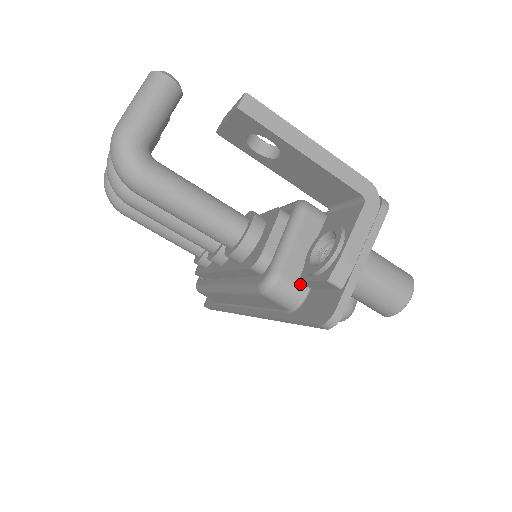
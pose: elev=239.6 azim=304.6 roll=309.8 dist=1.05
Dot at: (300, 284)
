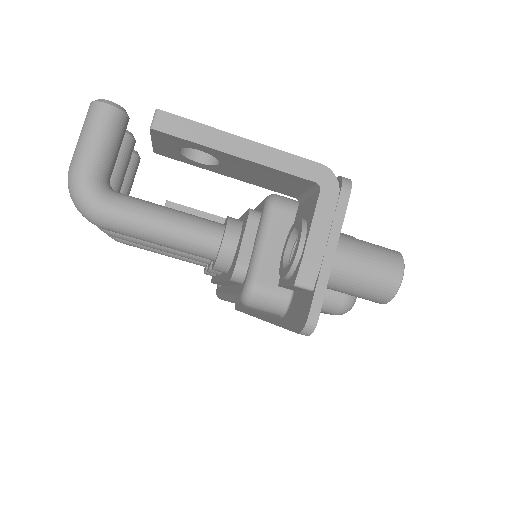
Dot at: (281, 288)
